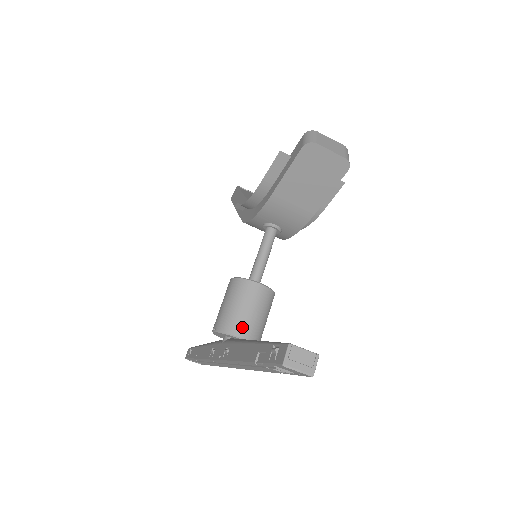
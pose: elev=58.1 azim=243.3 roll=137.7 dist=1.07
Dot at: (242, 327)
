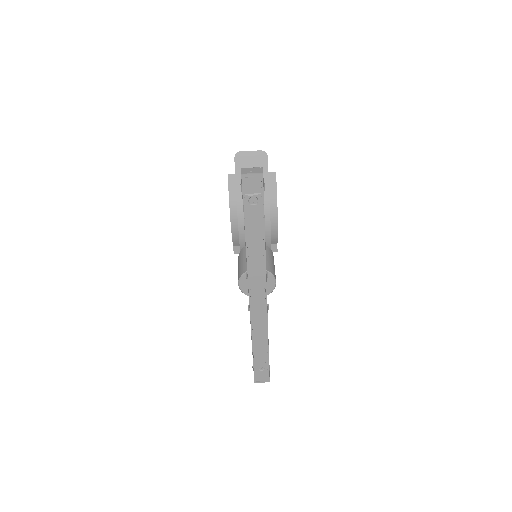
Dot at: occluded
